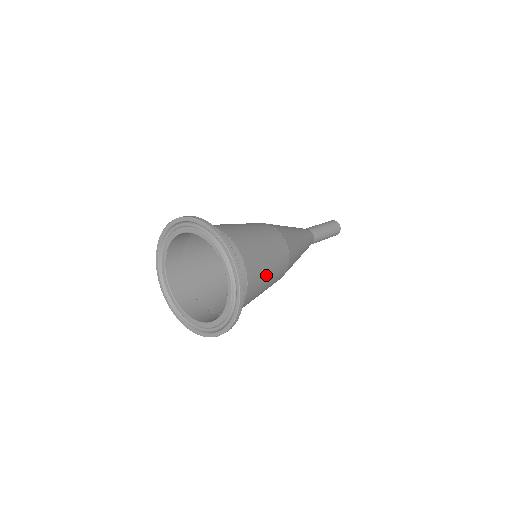
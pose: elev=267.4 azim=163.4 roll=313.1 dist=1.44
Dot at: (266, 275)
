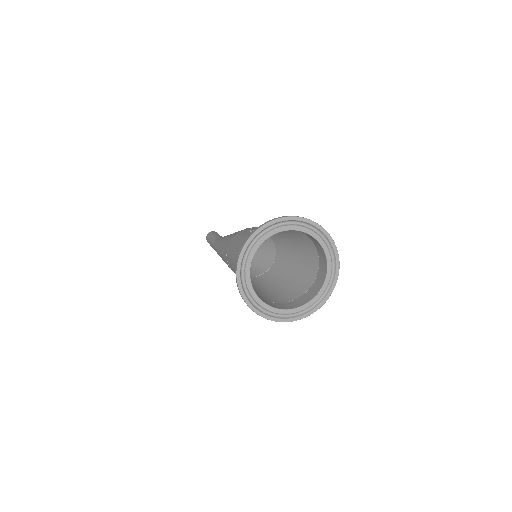
Dot at: (301, 260)
